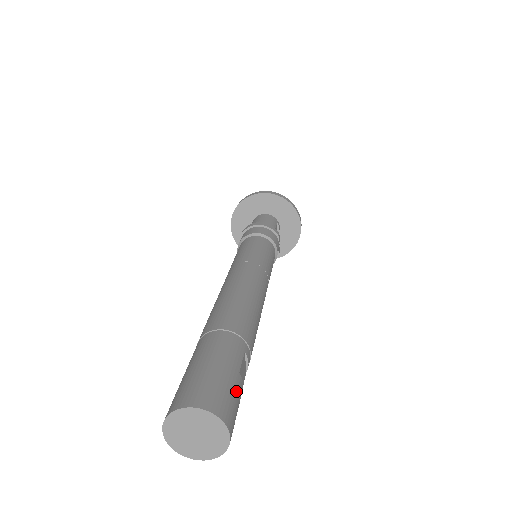
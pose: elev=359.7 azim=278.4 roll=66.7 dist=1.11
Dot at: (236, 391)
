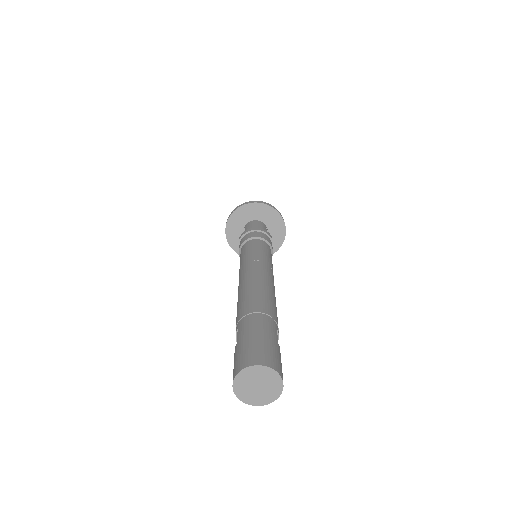
Dot at: (280, 356)
